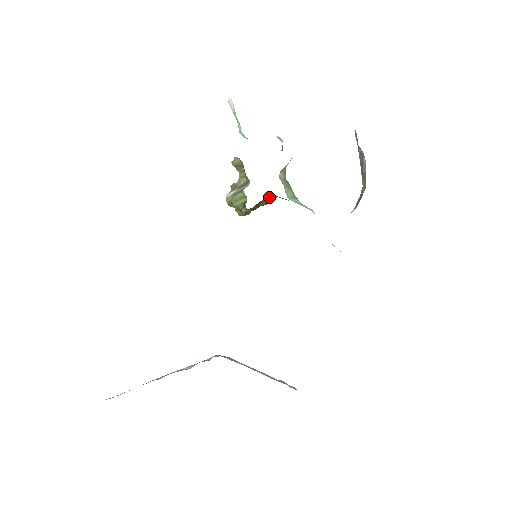
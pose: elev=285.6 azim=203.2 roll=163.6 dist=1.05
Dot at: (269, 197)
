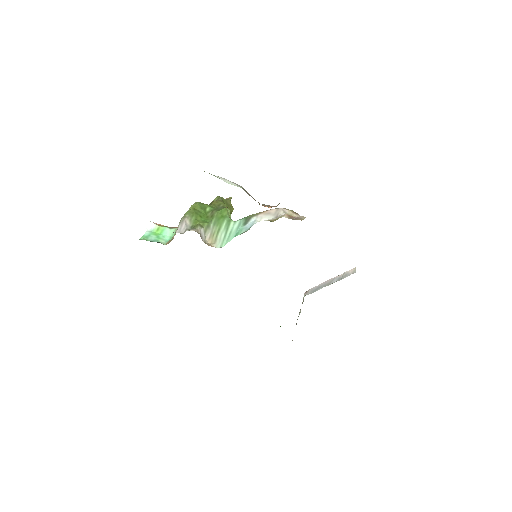
Dot at: occluded
